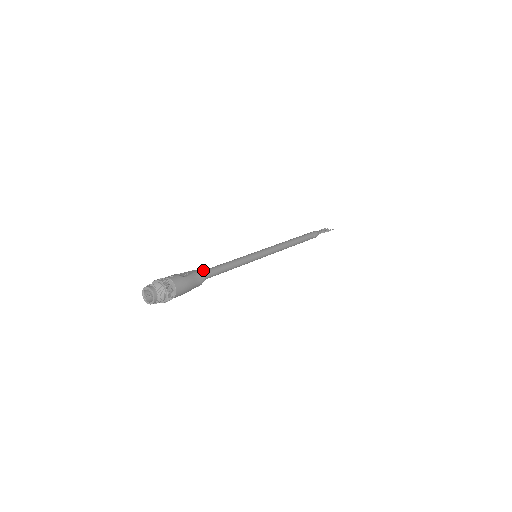
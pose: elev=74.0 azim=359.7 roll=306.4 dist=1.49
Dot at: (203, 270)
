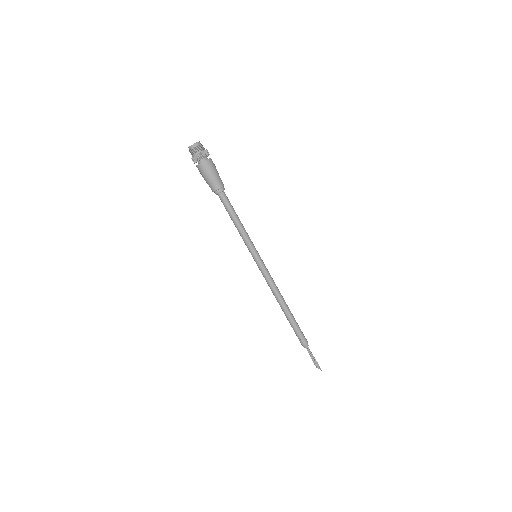
Dot at: occluded
